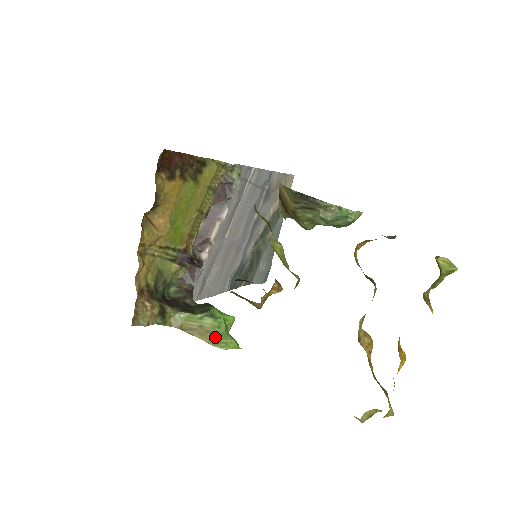
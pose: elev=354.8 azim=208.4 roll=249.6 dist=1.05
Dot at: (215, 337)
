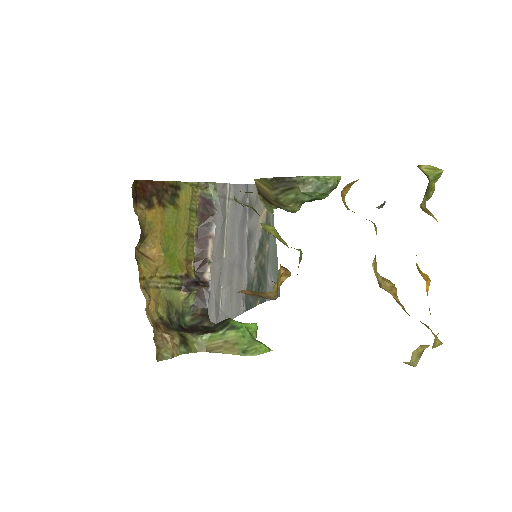
Dot at: (243, 347)
